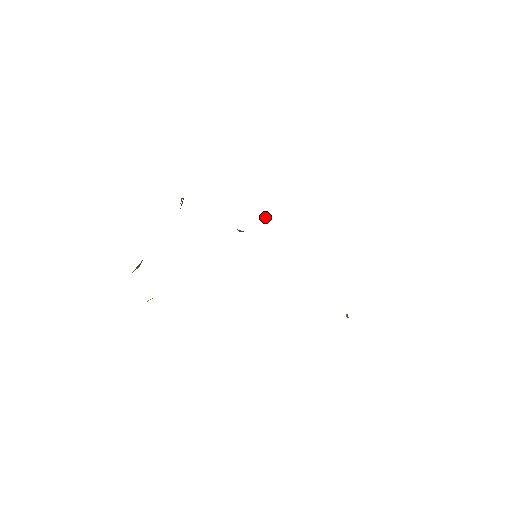
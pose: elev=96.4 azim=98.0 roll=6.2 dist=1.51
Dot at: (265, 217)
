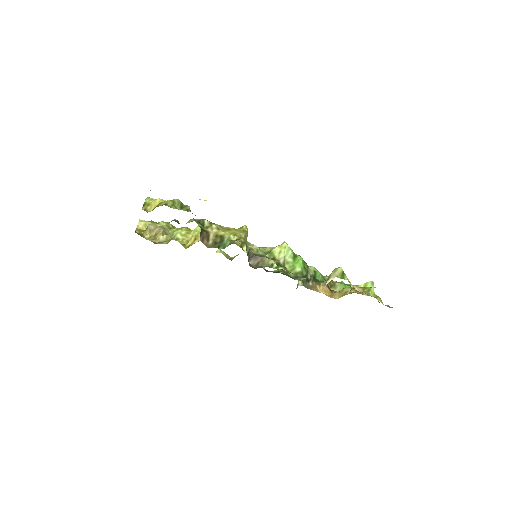
Dot at: occluded
